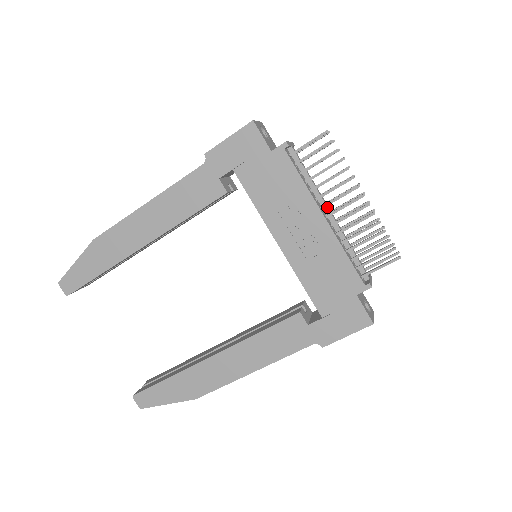
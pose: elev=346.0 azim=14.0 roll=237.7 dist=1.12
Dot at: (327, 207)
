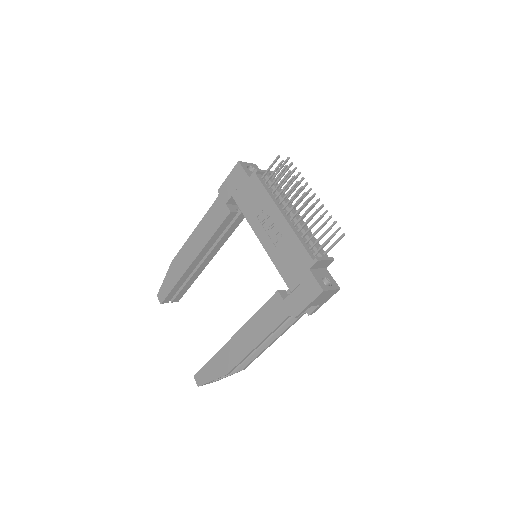
Dot at: (289, 208)
